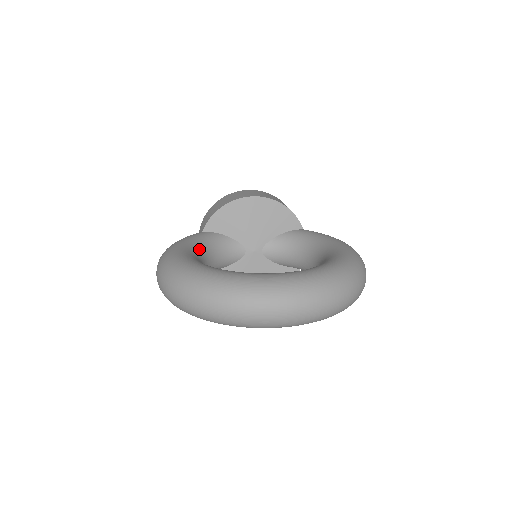
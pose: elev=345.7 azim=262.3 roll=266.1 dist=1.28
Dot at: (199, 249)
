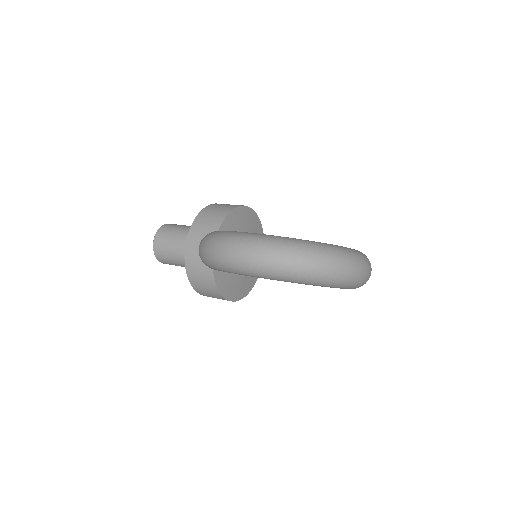
Dot at: occluded
